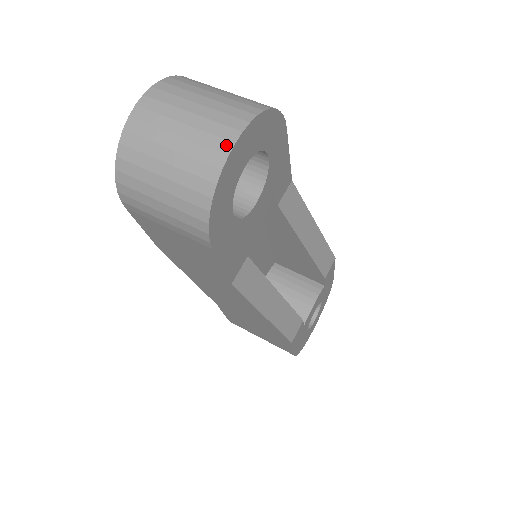
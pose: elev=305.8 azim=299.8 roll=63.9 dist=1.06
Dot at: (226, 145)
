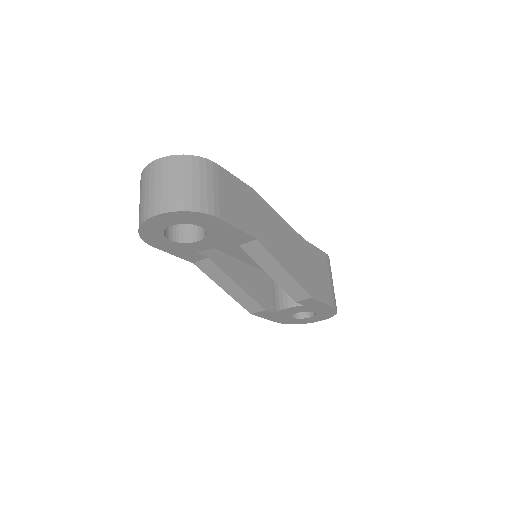
Dot at: (146, 216)
